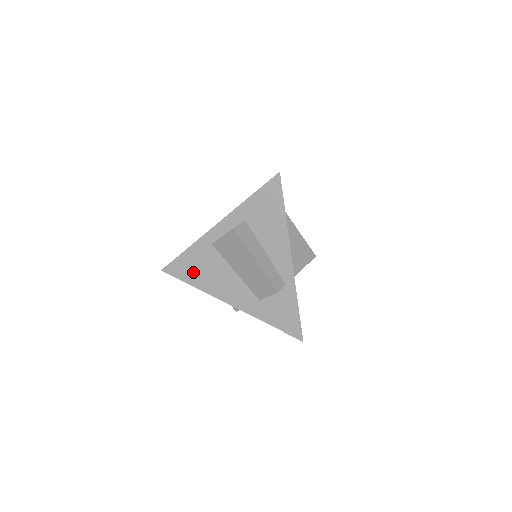
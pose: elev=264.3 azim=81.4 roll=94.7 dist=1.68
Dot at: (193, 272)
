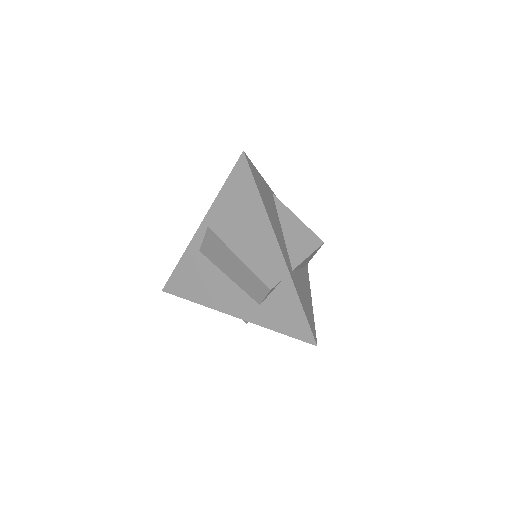
Dot at: (190, 286)
